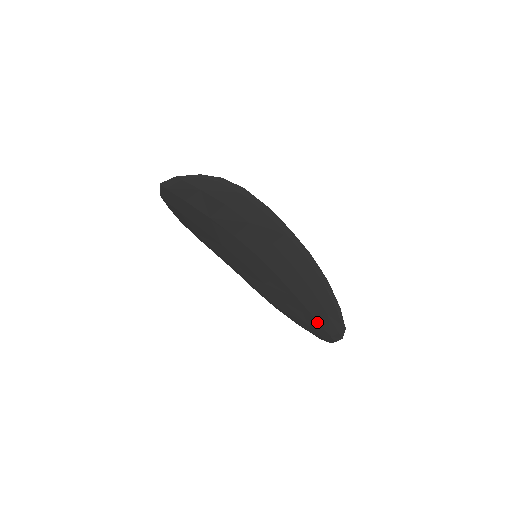
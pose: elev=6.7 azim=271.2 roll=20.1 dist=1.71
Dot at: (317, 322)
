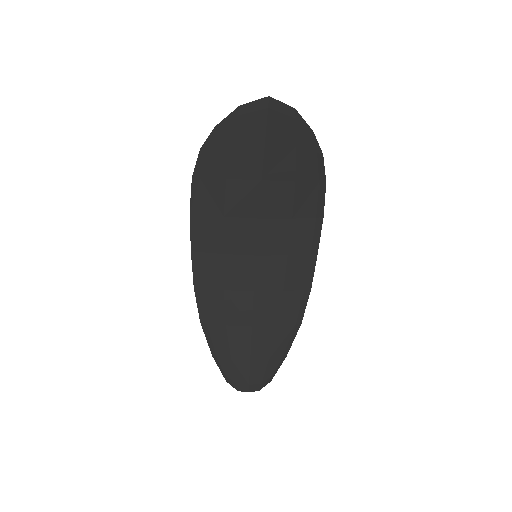
Dot at: (249, 362)
